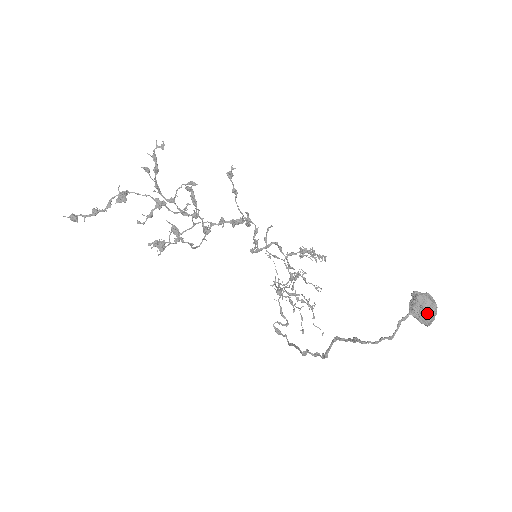
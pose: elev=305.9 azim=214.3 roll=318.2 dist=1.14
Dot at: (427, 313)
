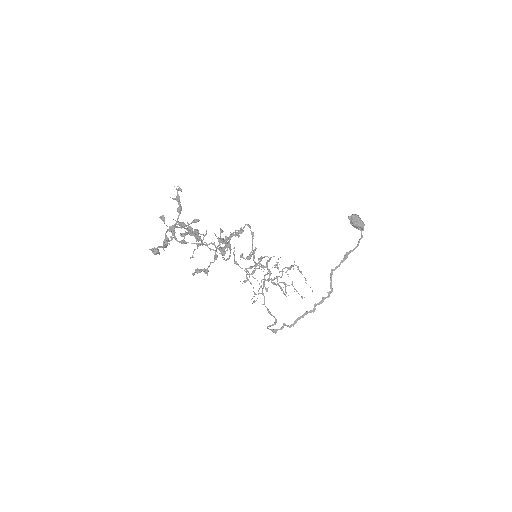
Dot at: occluded
